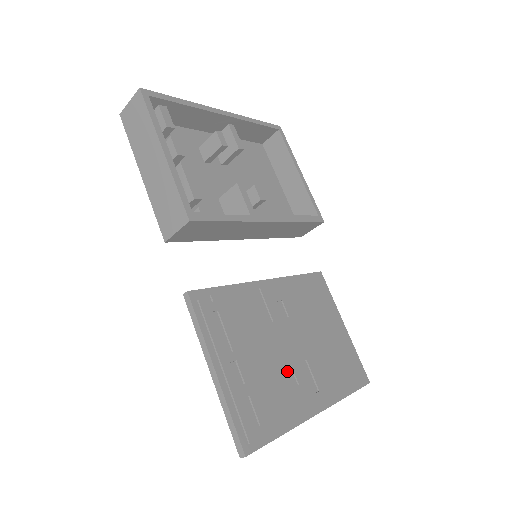
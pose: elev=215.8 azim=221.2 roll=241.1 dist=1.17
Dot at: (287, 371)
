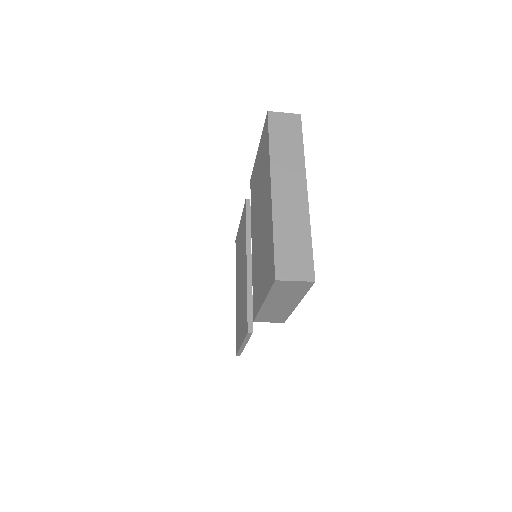
Dot at: occluded
